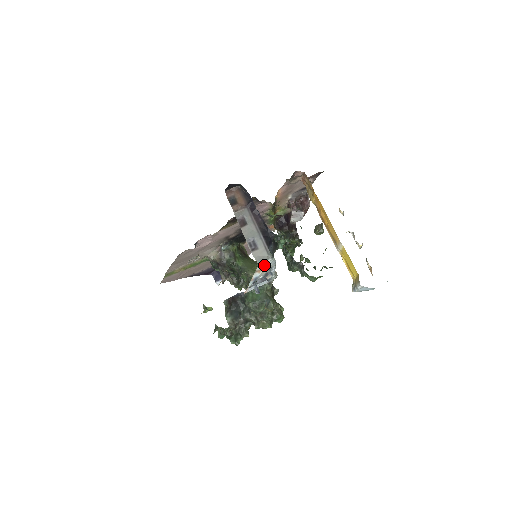
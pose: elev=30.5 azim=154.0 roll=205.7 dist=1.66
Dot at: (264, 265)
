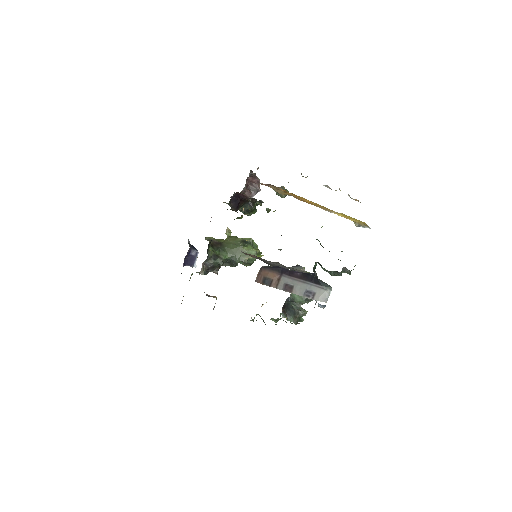
Dot at: (327, 297)
